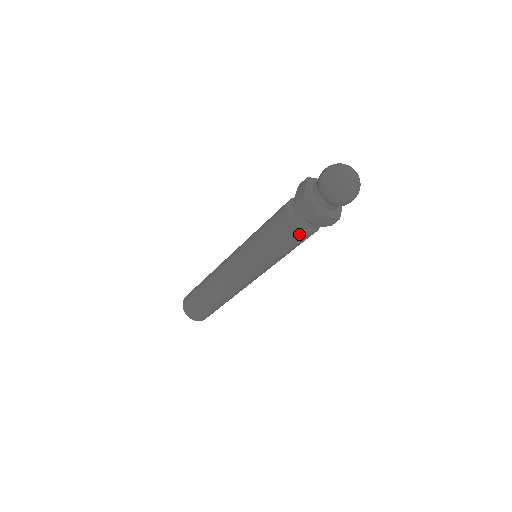
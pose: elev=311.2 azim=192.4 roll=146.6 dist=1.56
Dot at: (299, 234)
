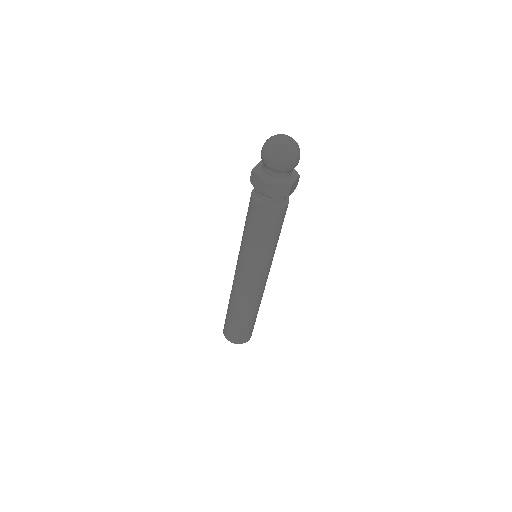
Dot at: (282, 212)
